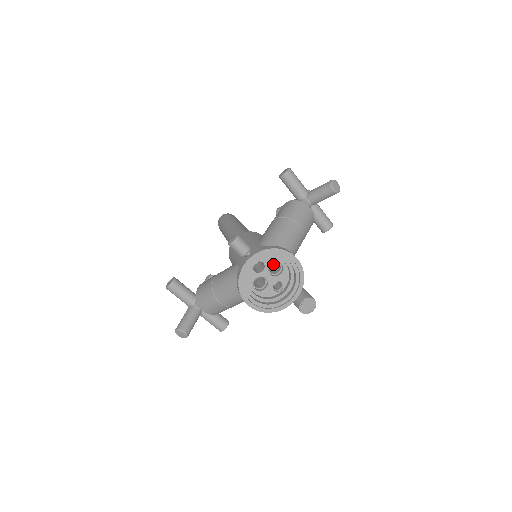
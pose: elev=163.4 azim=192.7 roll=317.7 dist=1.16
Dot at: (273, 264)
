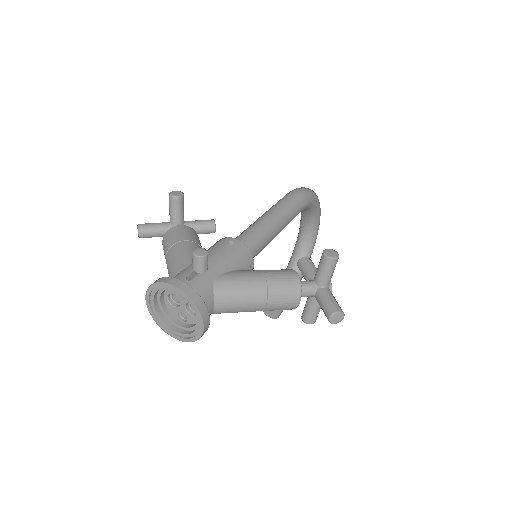
Dot at: occluded
